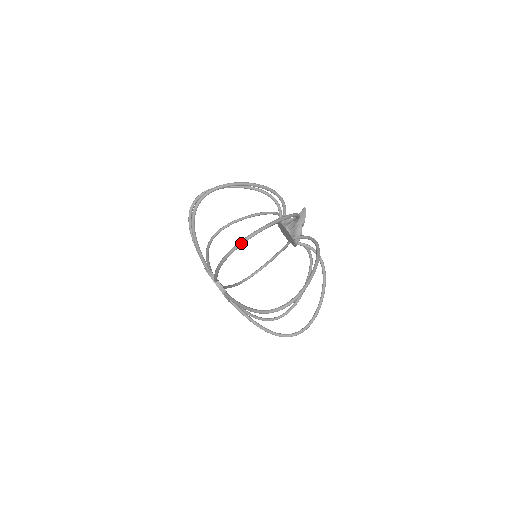
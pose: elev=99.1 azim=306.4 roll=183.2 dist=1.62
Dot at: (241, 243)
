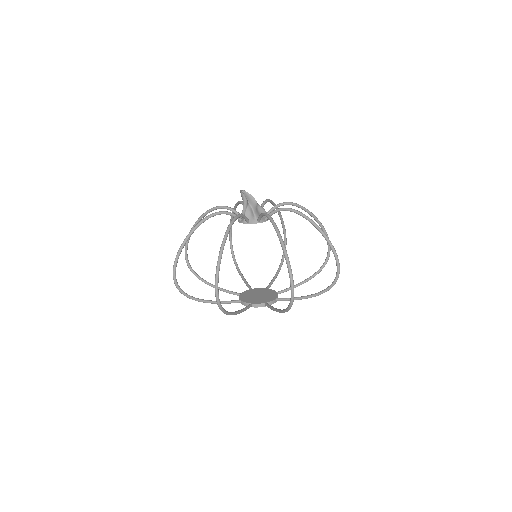
Dot at: (293, 296)
